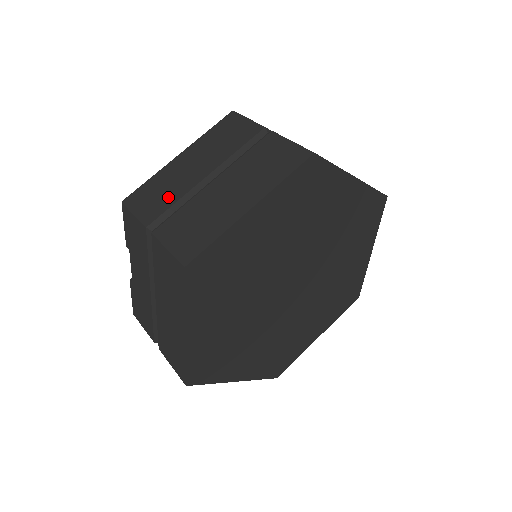
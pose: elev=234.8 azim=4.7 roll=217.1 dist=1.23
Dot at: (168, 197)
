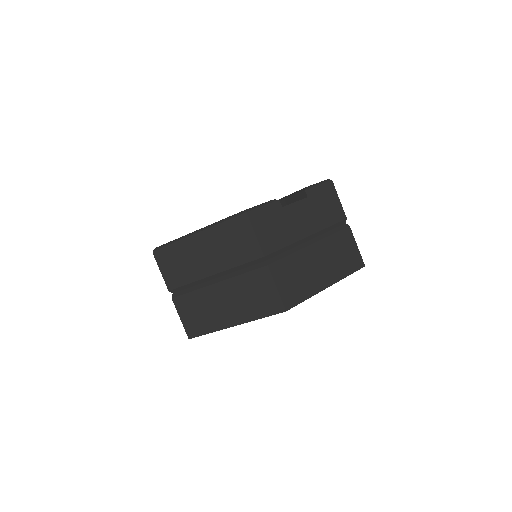
Dot at: (185, 275)
